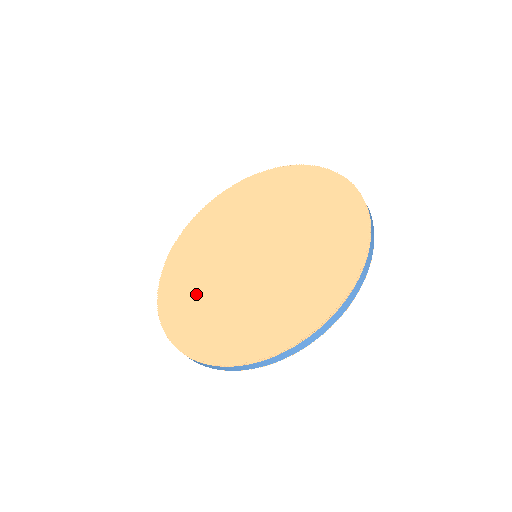
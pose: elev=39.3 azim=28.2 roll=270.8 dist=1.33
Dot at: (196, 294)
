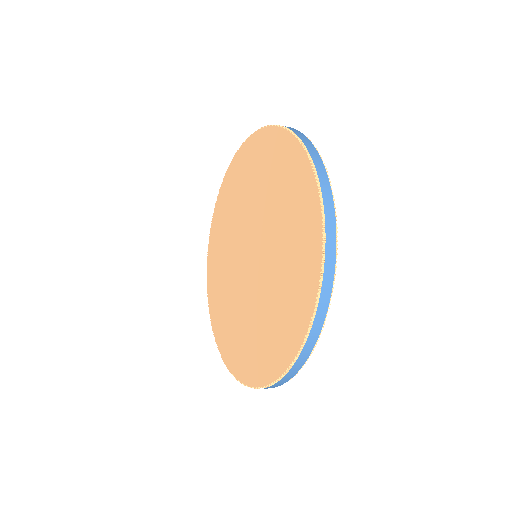
Dot at: (223, 243)
